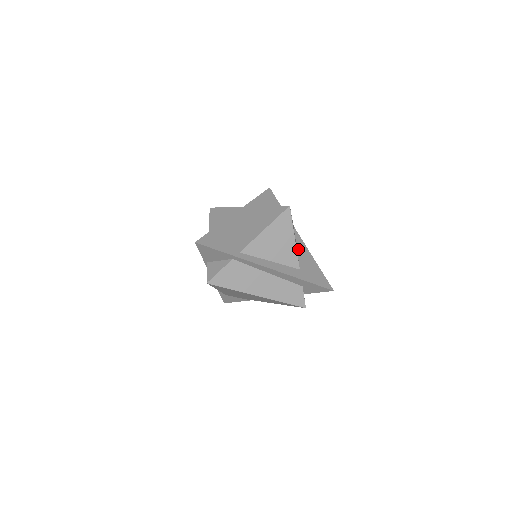
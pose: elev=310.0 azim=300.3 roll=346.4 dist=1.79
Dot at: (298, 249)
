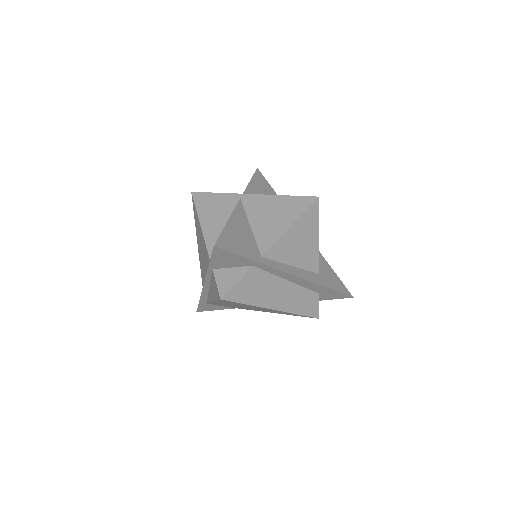
Dot at: occluded
